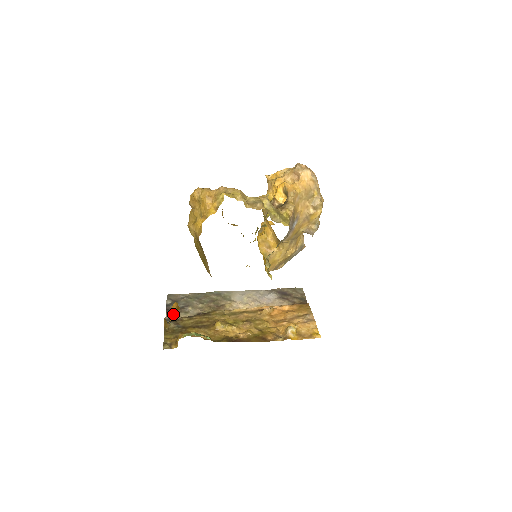
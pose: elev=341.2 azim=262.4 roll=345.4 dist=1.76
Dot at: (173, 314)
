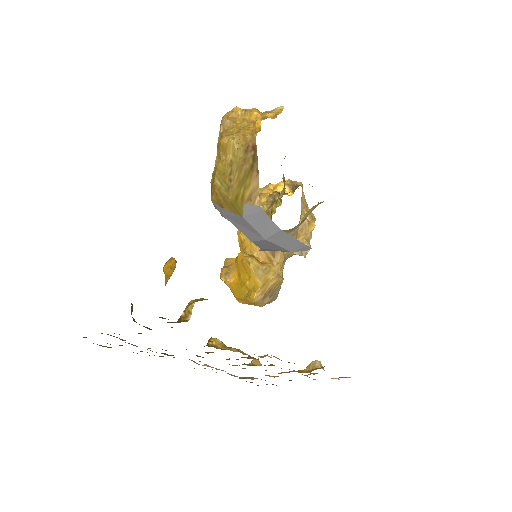
Dot at: (173, 269)
